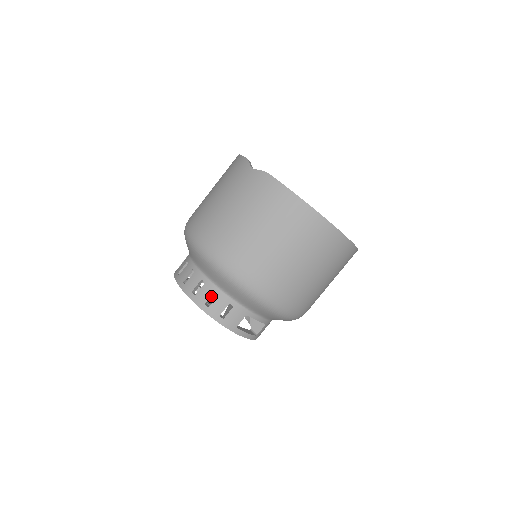
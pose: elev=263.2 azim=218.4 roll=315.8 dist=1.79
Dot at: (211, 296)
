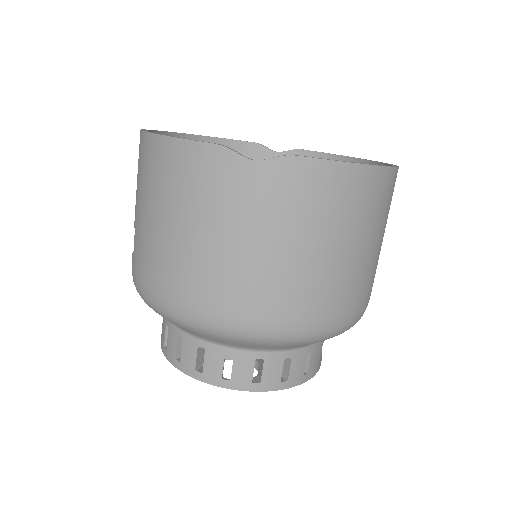
Dot at: occluded
